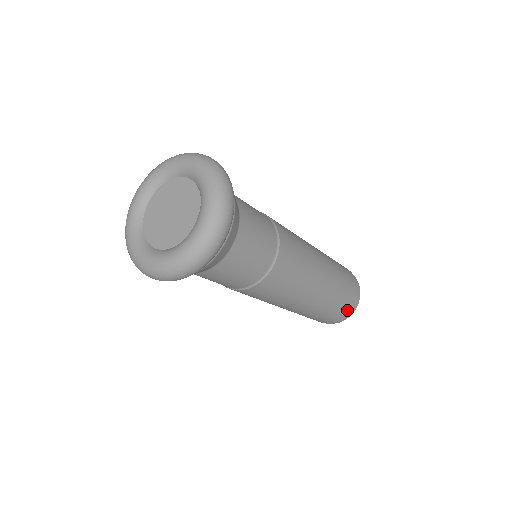
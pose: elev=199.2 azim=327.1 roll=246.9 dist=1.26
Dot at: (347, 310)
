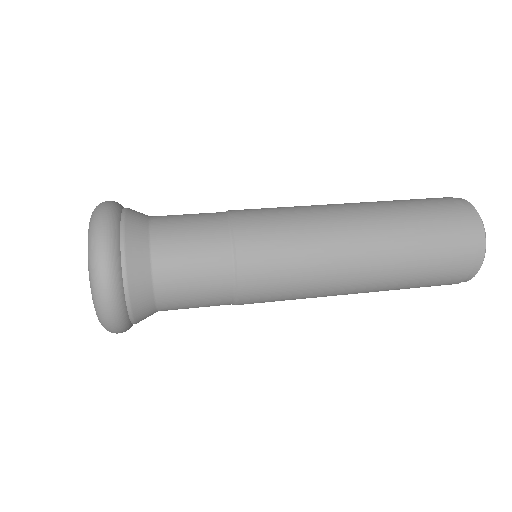
Dot at: (444, 284)
